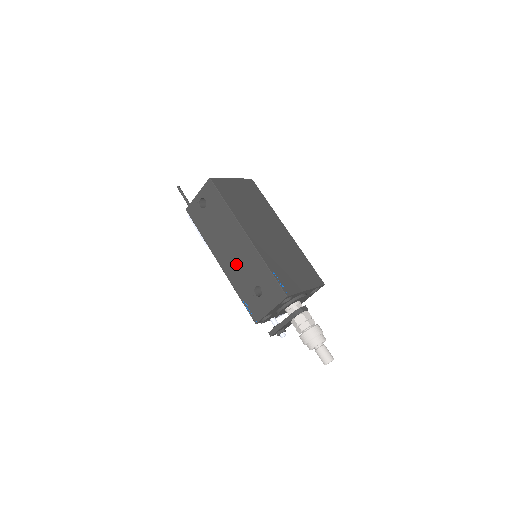
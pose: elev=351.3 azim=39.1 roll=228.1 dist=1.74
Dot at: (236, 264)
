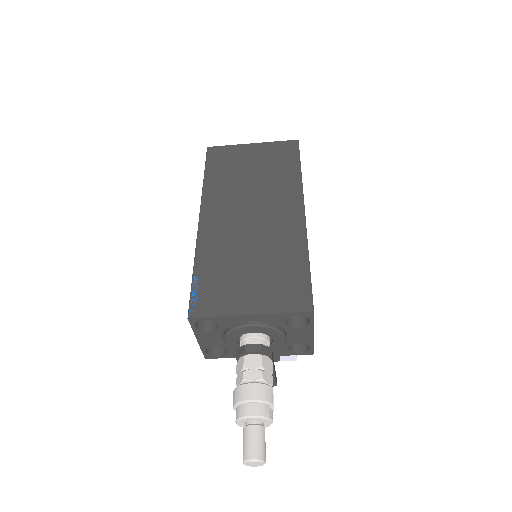
Dot at: occluded
